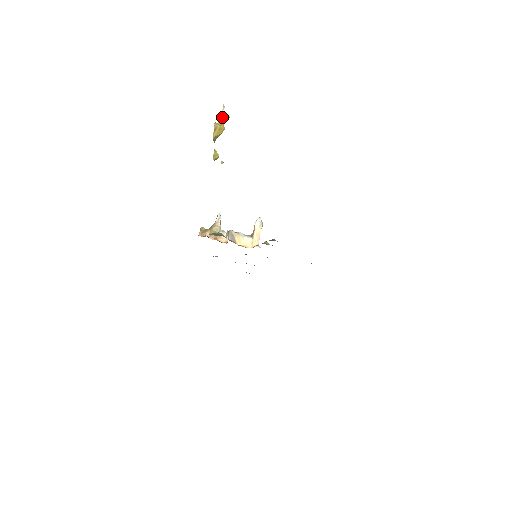
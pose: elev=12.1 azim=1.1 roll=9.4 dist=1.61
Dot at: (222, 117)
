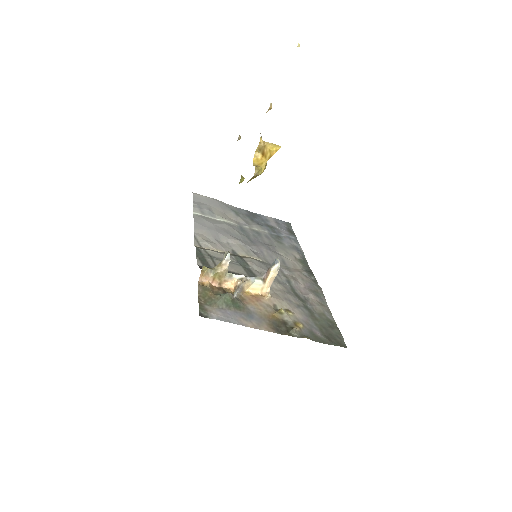
Dot at: (266, 143)
